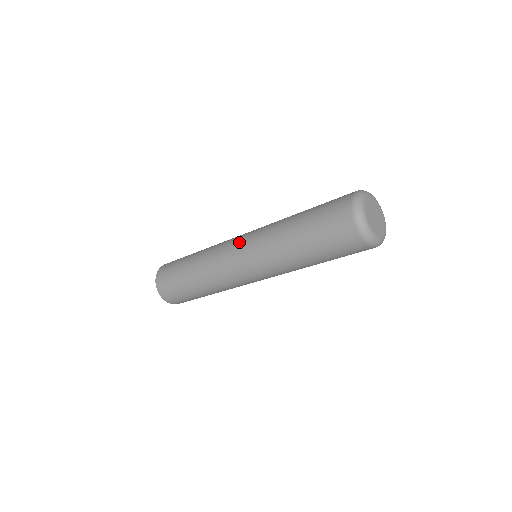
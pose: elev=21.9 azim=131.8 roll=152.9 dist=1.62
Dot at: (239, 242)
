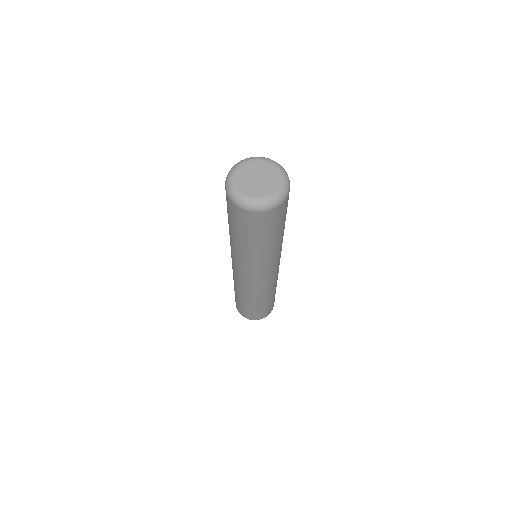
Dot at: occluded
